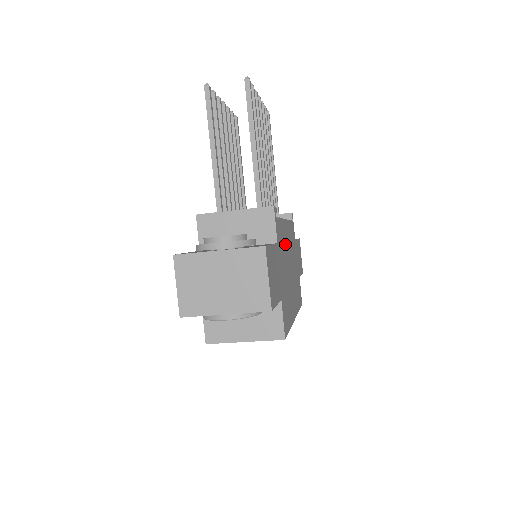
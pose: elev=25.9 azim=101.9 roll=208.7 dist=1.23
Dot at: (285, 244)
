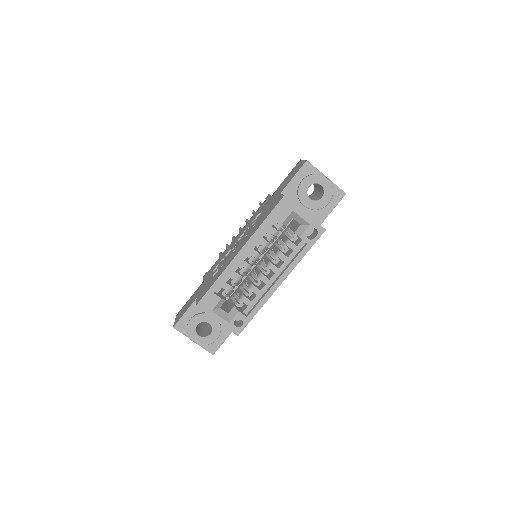
Dot at: occluded
